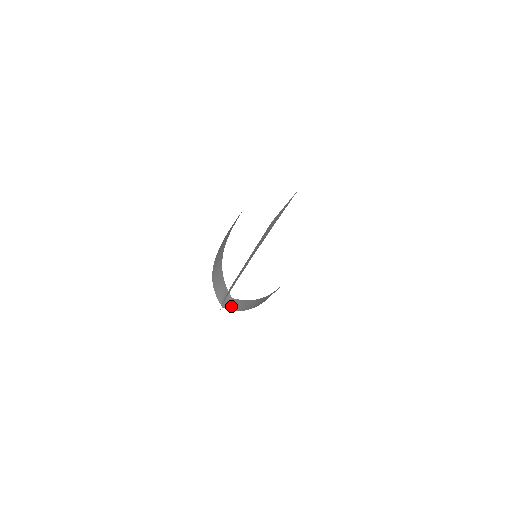
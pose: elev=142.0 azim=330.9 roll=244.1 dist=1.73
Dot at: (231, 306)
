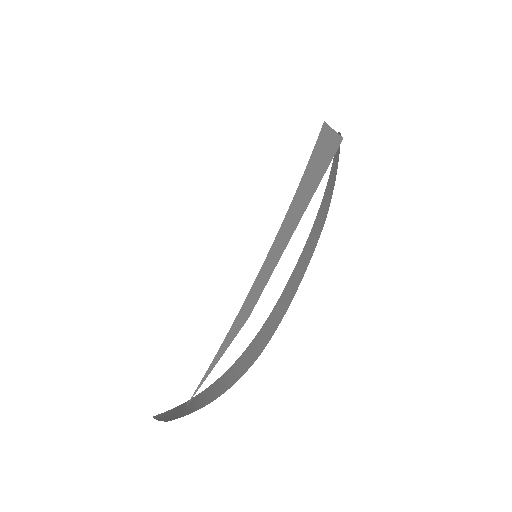
Dot at: (178, 414)
